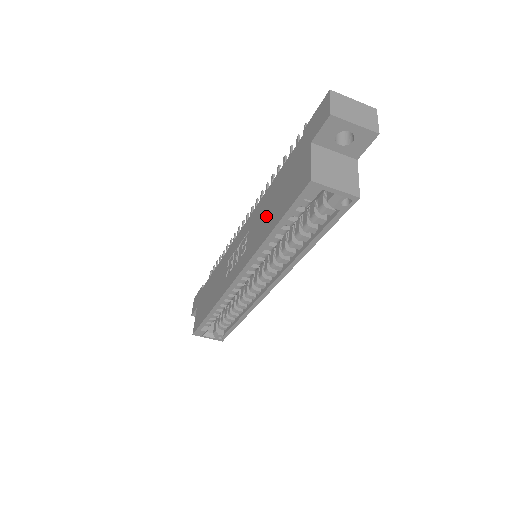
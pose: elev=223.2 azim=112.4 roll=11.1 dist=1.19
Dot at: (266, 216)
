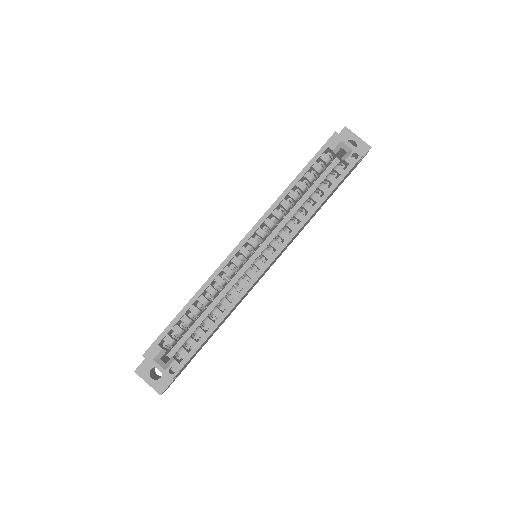
Dot at: occluded
